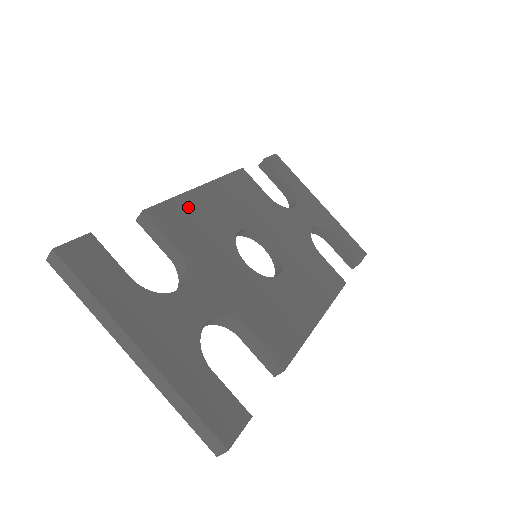
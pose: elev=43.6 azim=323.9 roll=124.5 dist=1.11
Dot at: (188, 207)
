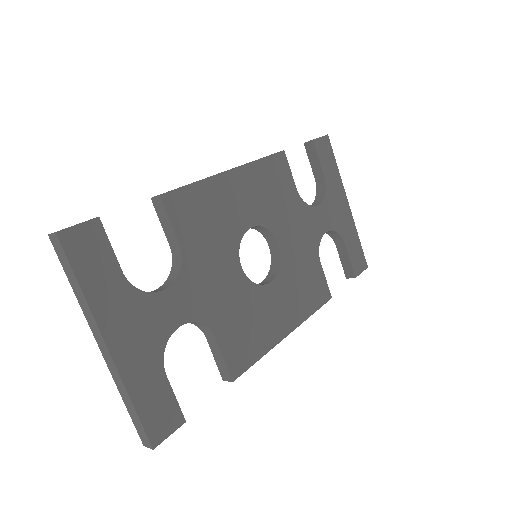
Dot at: (208, 195)
